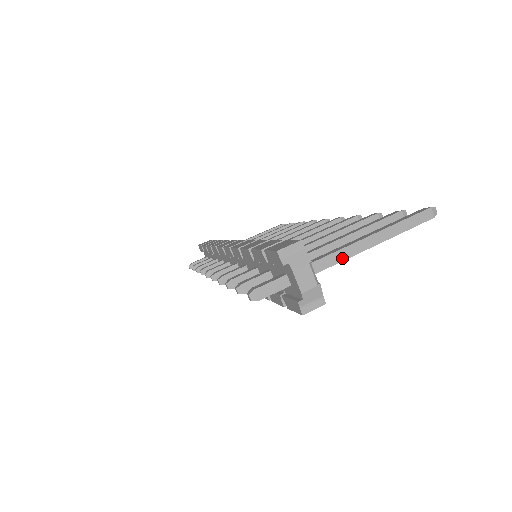
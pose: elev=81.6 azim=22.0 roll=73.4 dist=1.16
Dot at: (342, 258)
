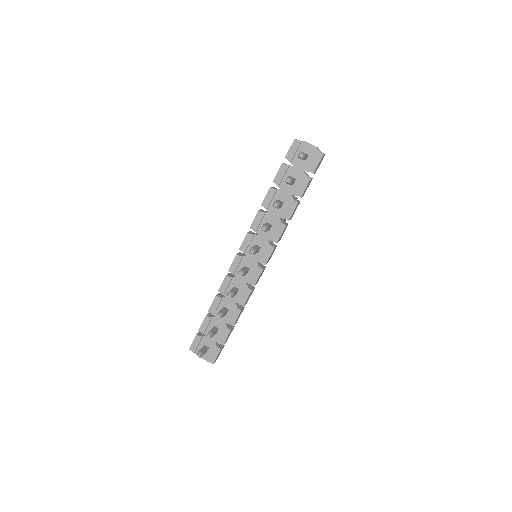
Dot at: occluded
